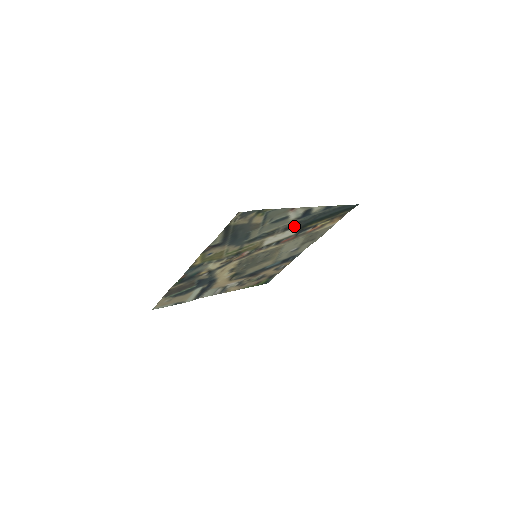
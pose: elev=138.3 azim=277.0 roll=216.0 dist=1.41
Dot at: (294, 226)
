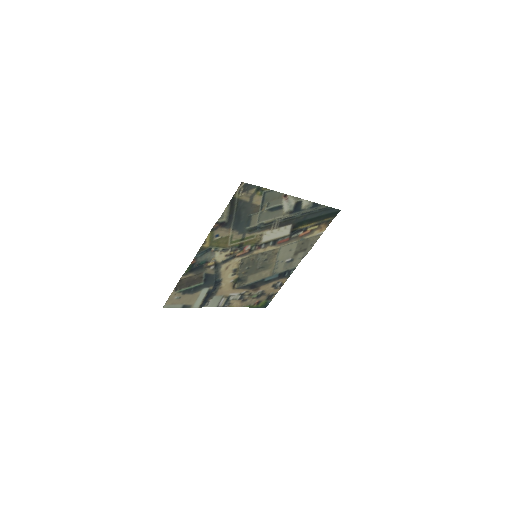
Dot at: (287, 223)
